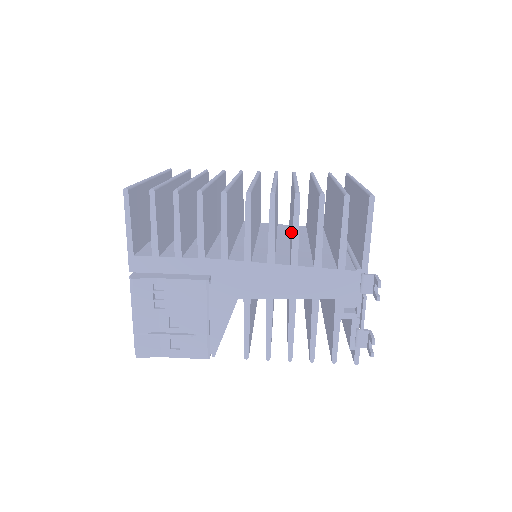
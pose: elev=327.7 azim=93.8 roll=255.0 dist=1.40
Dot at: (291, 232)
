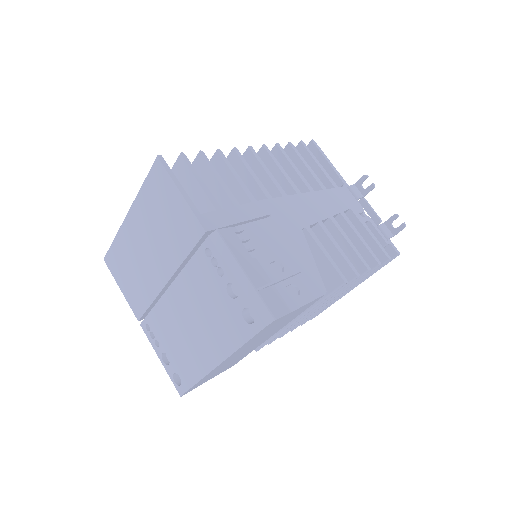
Dot at: occluded
